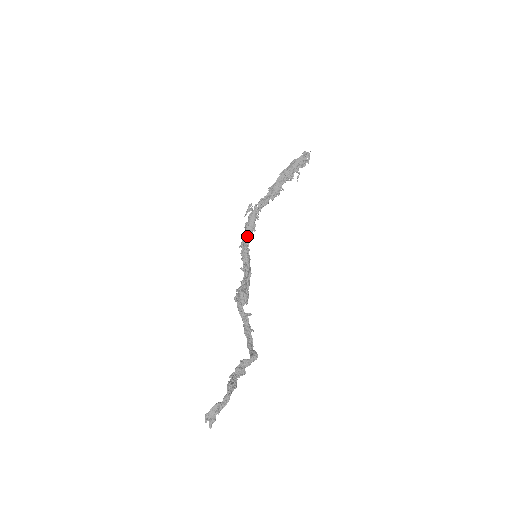
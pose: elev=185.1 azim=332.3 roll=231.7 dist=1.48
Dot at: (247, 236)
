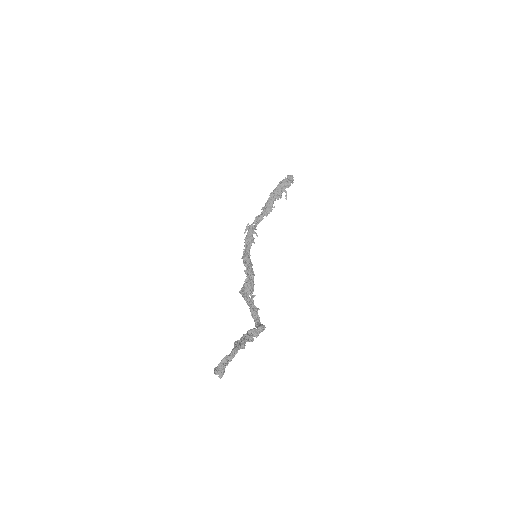
Dot at: (247, 246)
